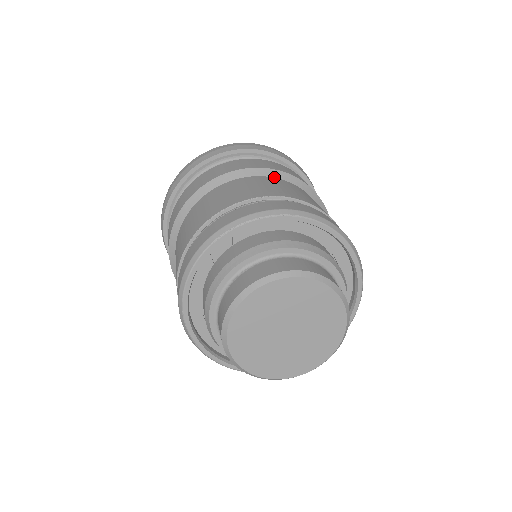
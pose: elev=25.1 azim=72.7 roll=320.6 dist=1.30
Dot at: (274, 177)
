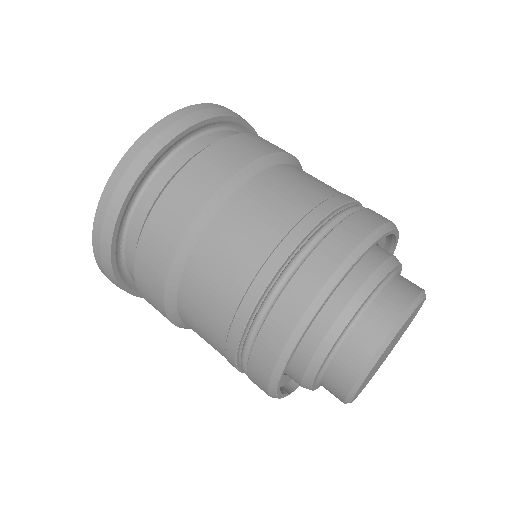
Dot at: (294, 165)
